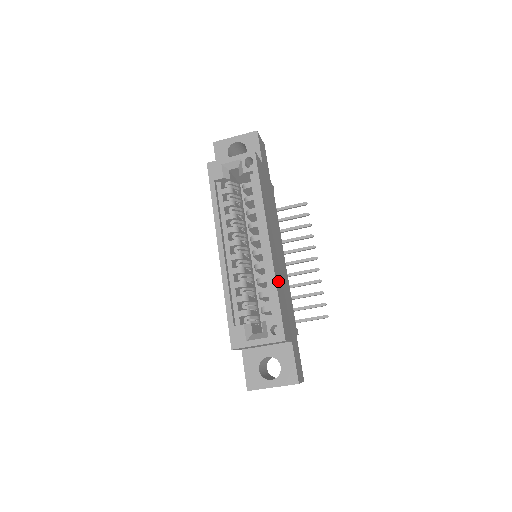
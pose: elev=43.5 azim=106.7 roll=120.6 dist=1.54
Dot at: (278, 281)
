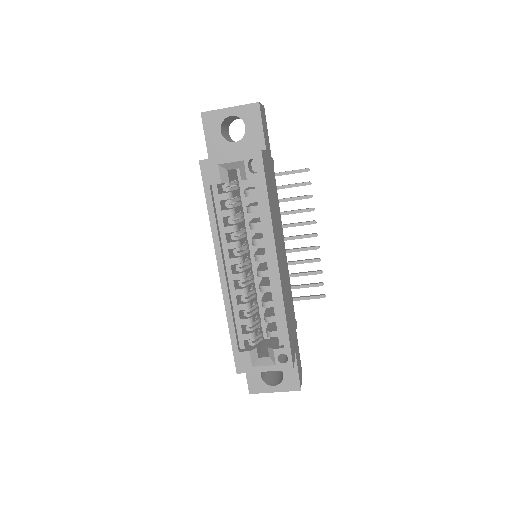
Dot at: (285, 303)
